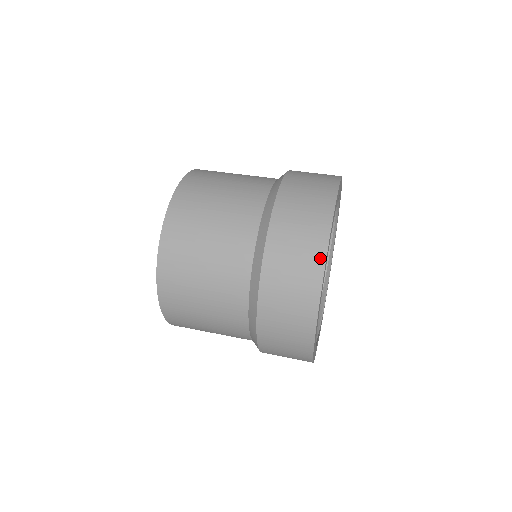
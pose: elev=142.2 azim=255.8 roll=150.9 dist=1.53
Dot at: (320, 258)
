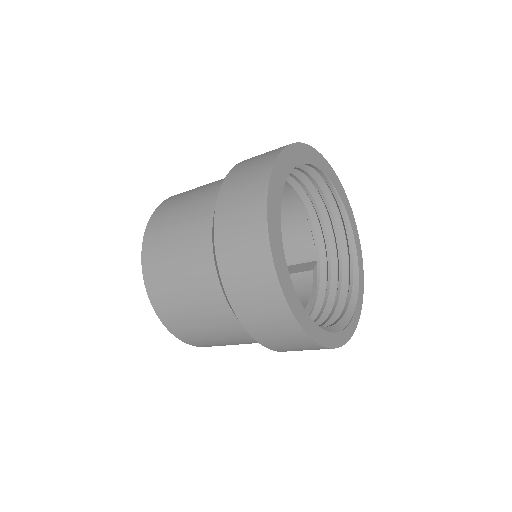
Dot at: (267, 169)
